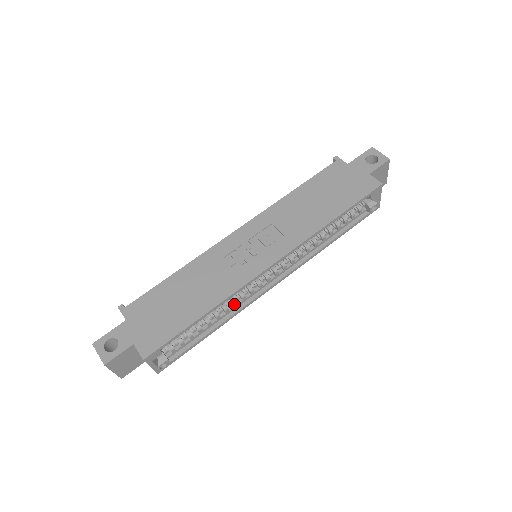
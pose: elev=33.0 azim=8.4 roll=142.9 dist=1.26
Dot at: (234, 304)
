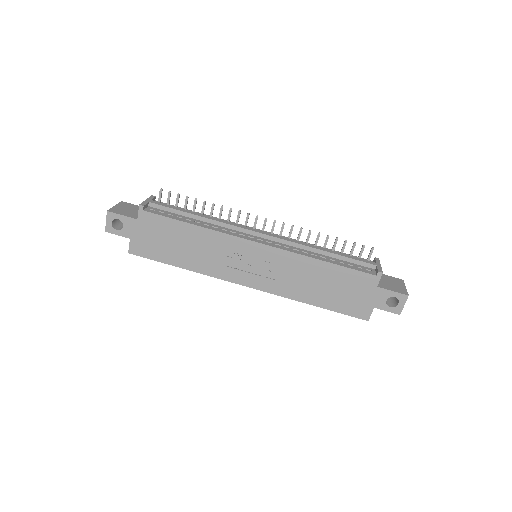
Dot at: occluded
